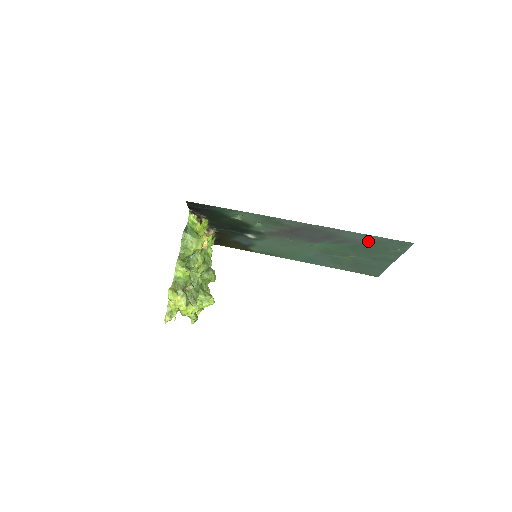
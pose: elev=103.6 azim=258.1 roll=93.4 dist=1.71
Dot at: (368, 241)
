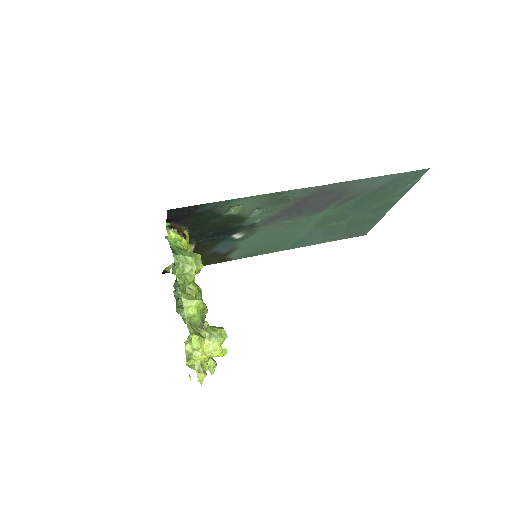
Dot at: (381, 185)
